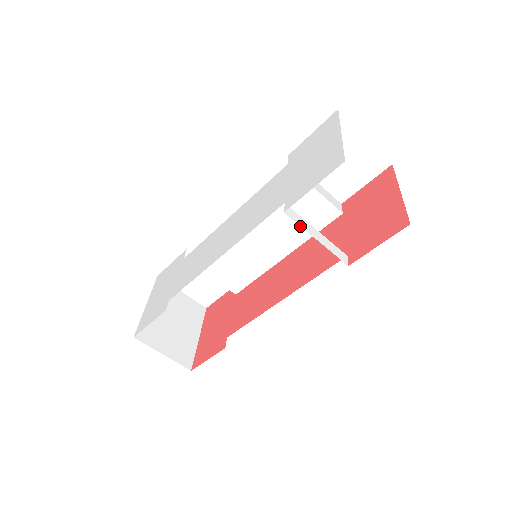
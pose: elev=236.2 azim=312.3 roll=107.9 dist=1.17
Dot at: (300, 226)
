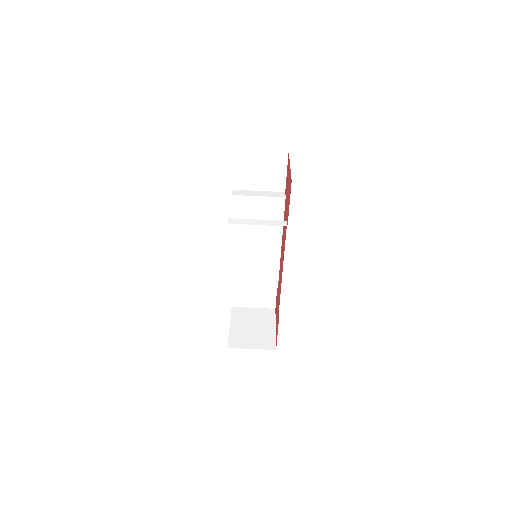
Dot at: occluded
